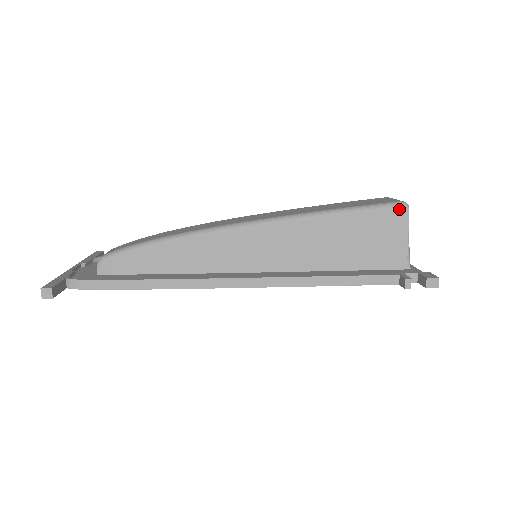
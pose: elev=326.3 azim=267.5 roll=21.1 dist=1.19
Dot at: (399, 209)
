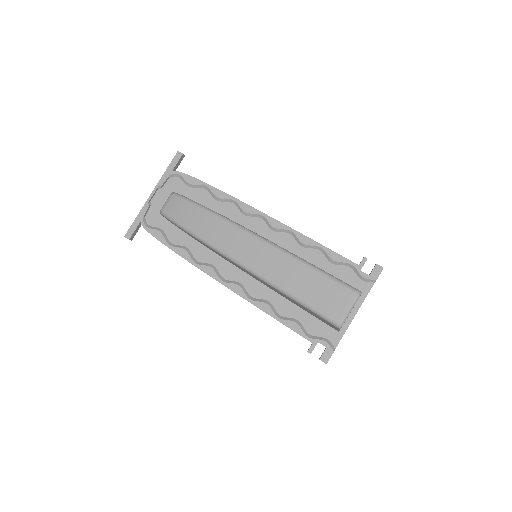
Dot at: (333, 325)
